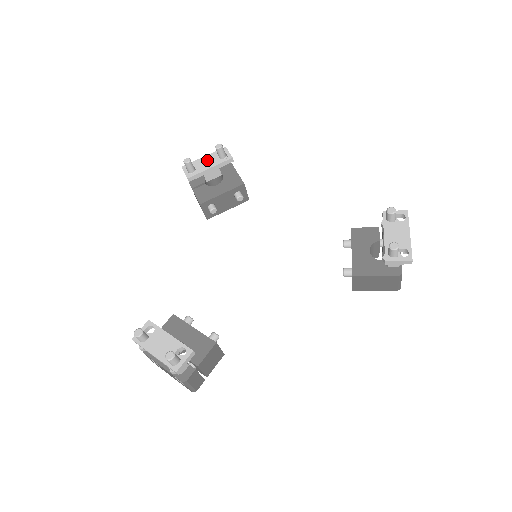
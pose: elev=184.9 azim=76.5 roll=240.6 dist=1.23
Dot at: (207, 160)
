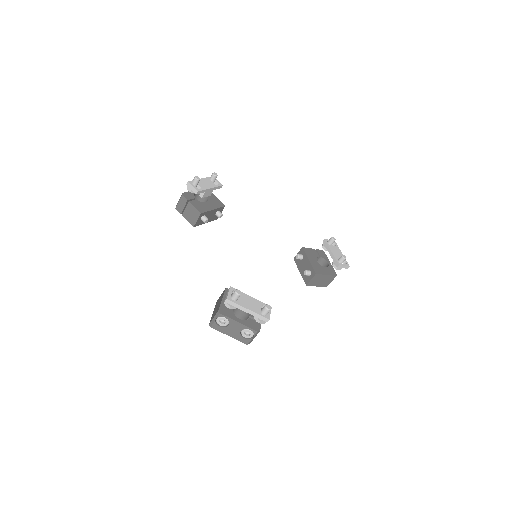
Dot at: (205, 182)
